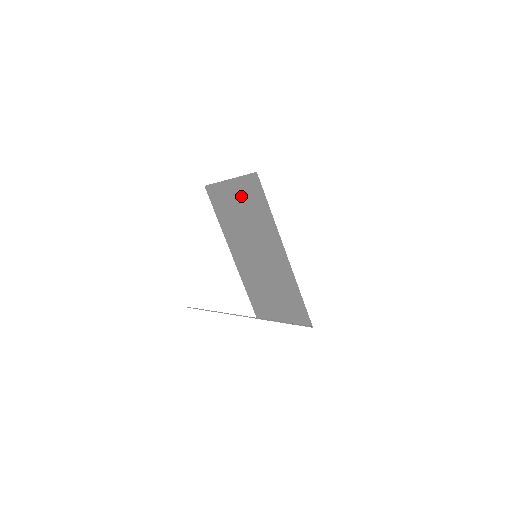
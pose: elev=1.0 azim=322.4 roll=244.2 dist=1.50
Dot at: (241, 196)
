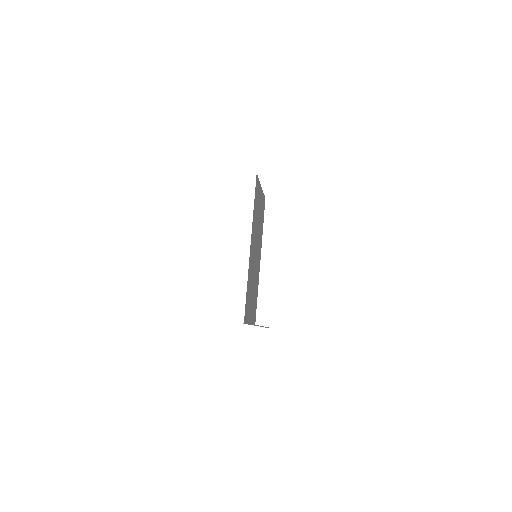
Dot at: (259, 199)
